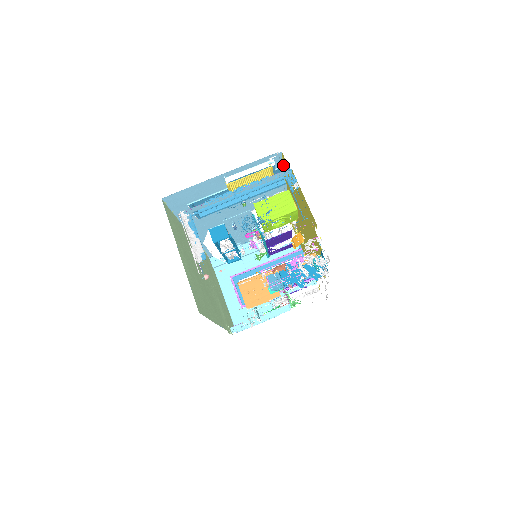
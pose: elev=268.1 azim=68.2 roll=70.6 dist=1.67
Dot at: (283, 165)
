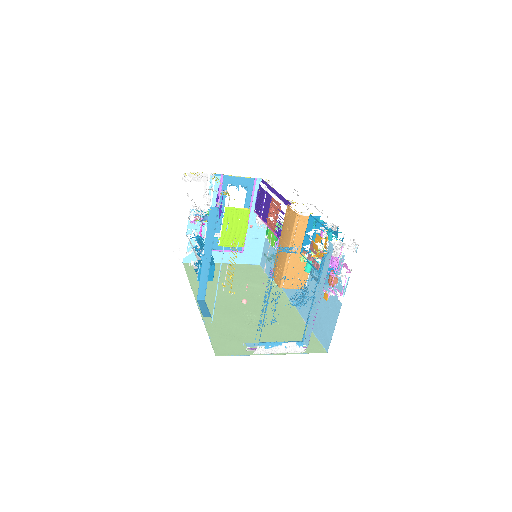
Dot at: (228, 223)
